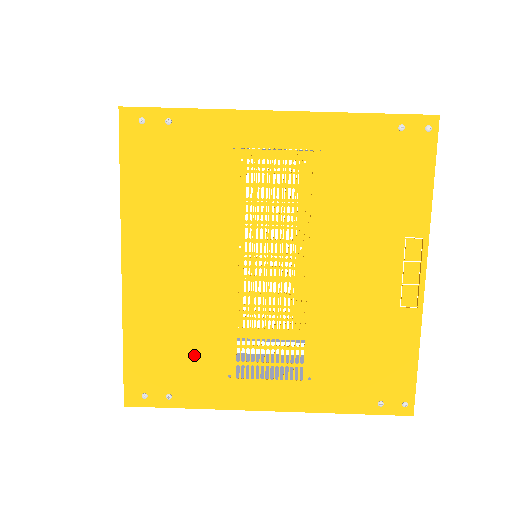
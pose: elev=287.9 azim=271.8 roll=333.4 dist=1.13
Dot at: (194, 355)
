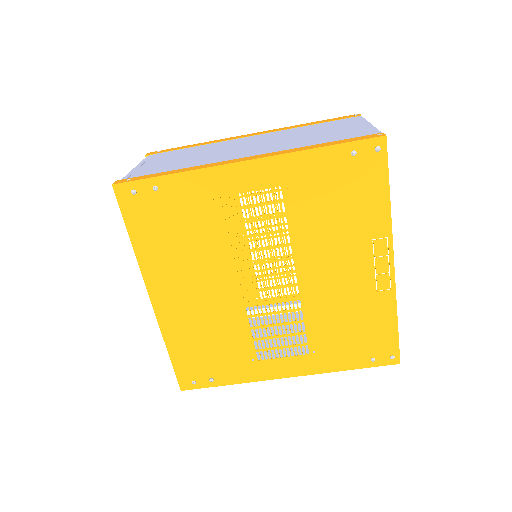
Dot at: (223, 351)
